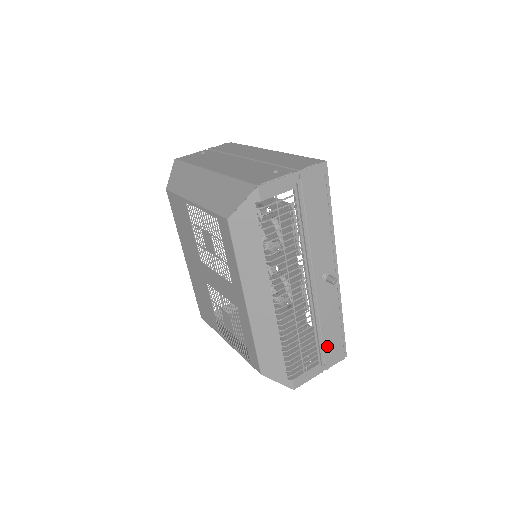
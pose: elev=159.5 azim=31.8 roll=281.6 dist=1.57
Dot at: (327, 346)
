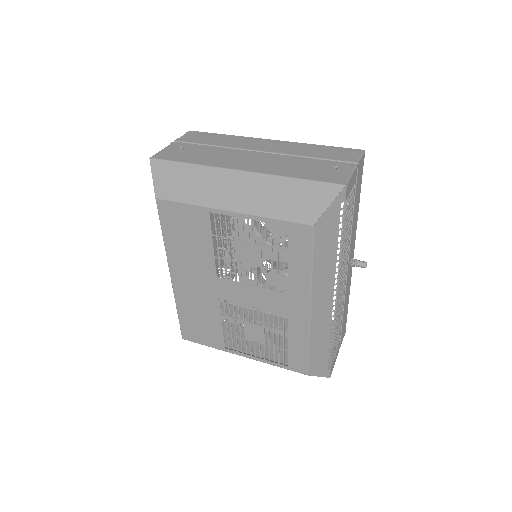
Dot at: (343, 326)
